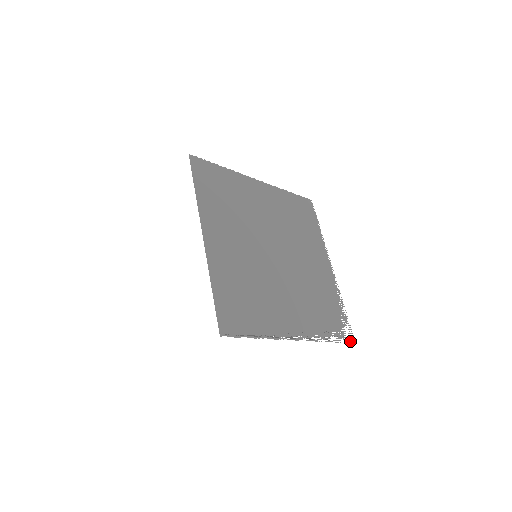
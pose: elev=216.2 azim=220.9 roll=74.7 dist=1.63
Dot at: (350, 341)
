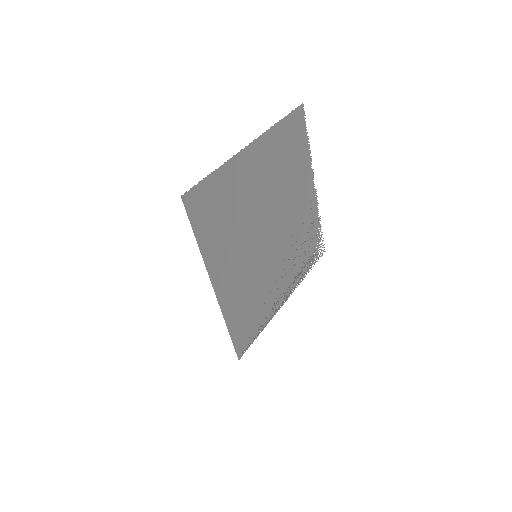
Dot at: (322, 254)
